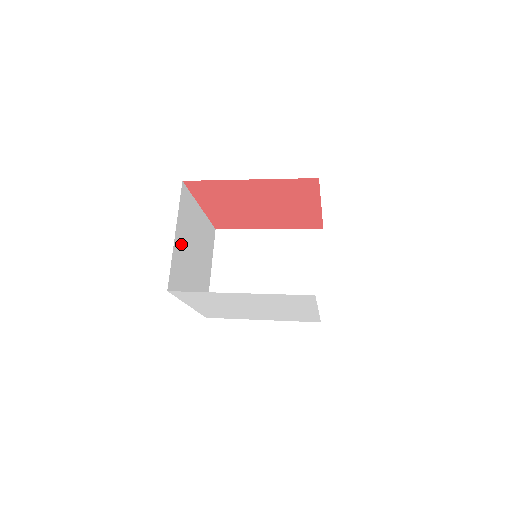
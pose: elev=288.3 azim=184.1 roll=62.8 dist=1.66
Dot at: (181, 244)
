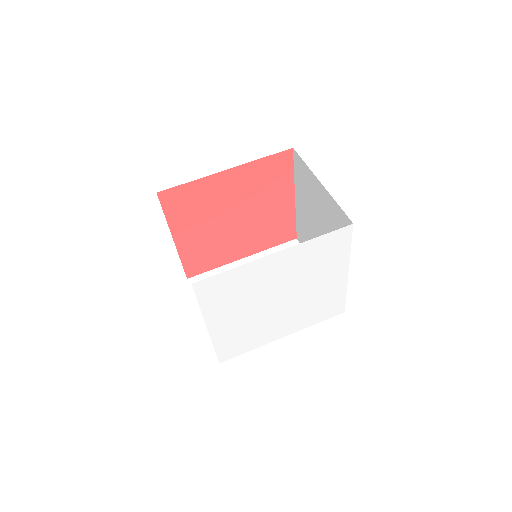
Dot at: occluded
